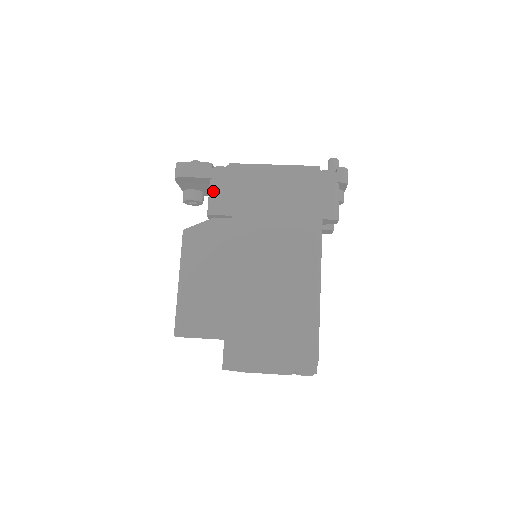
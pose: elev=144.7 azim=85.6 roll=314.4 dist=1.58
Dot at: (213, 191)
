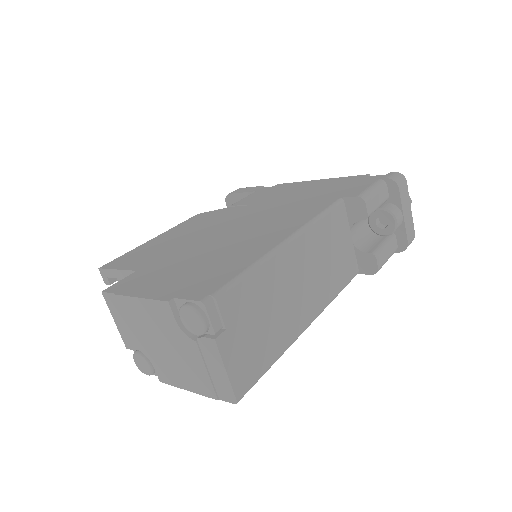
Dot at: (247, 196)
